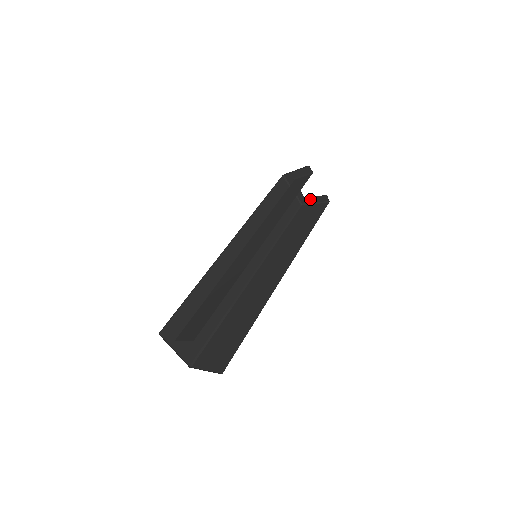
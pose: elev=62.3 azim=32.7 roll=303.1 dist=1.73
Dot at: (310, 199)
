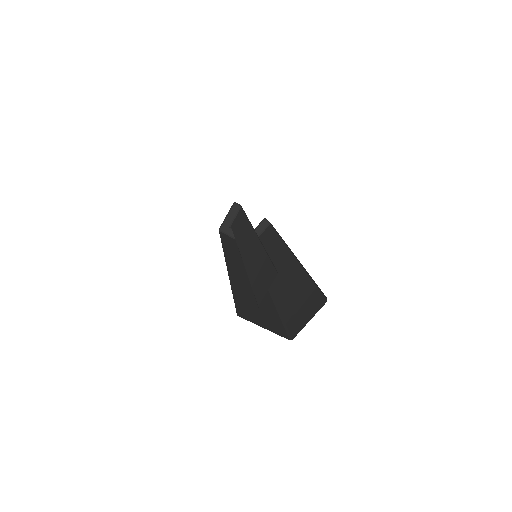
Dot at: occluded
